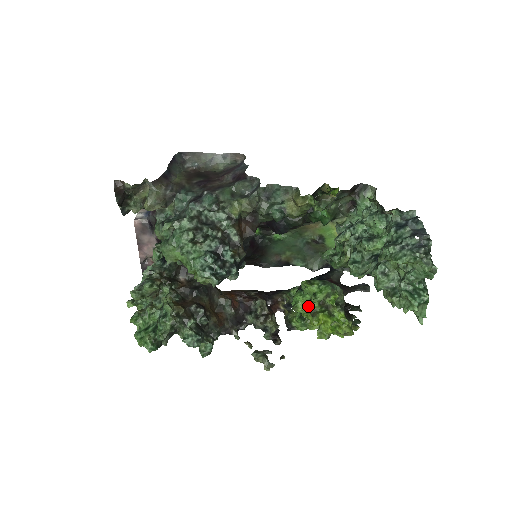
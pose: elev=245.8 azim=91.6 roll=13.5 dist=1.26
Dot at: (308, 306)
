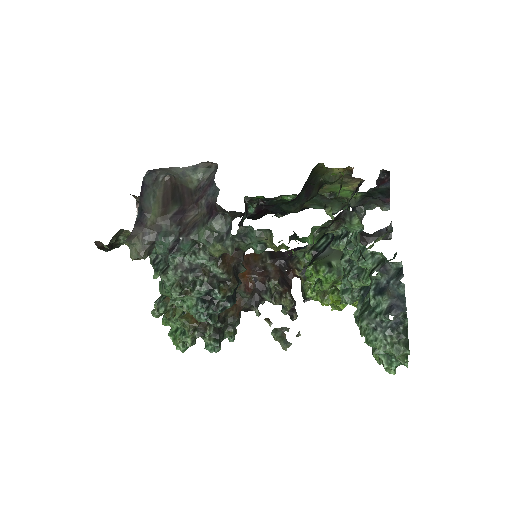
Dot at: (317, 290)
